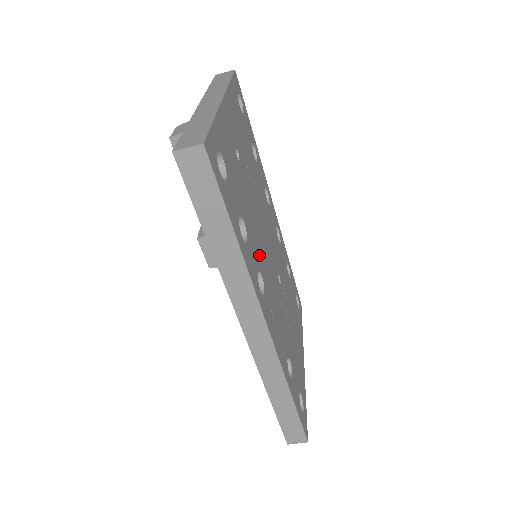
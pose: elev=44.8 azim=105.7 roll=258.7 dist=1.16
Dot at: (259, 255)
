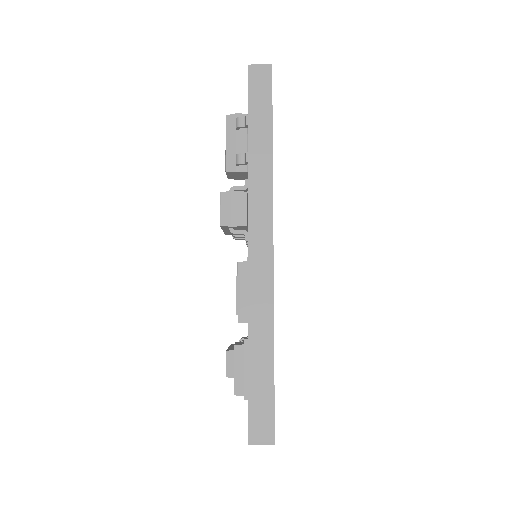
Dot at: occluded
